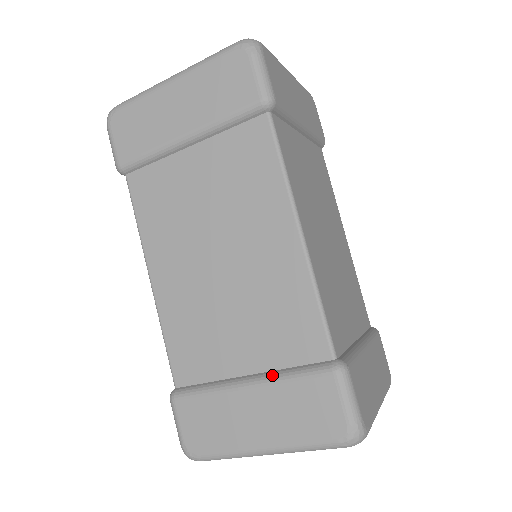
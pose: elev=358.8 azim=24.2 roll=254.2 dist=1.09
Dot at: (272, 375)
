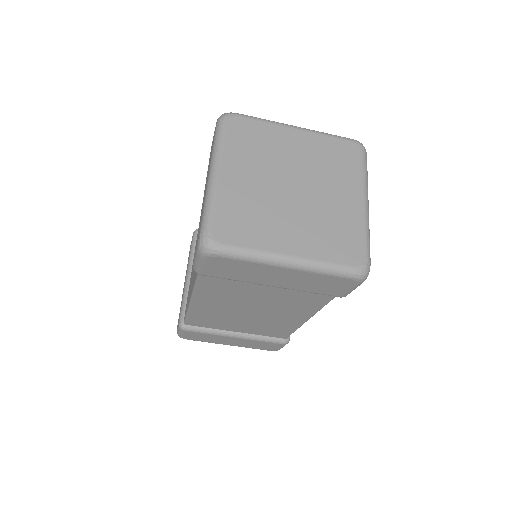
Dot at: occluded
